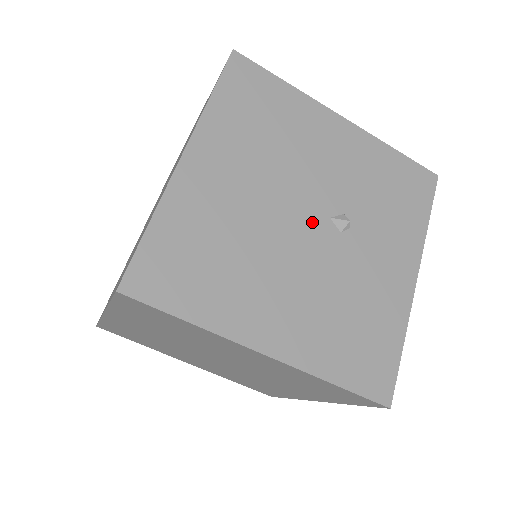
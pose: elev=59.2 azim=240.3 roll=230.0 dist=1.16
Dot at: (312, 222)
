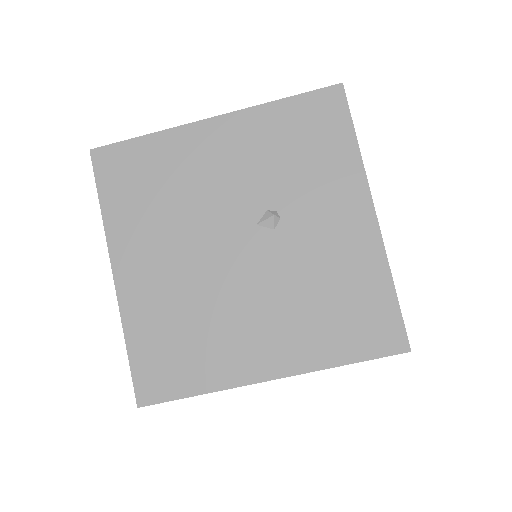
Dot at: (243, 242)
